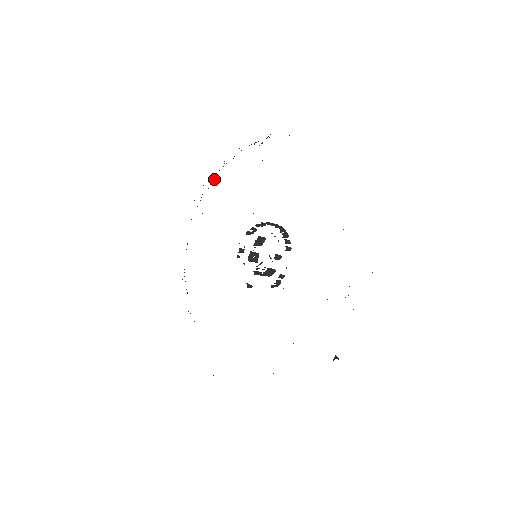
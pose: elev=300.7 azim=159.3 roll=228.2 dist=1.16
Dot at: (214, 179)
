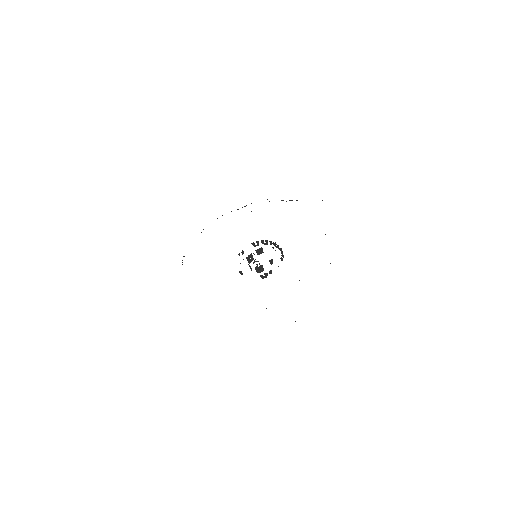
Dot at: occluded
